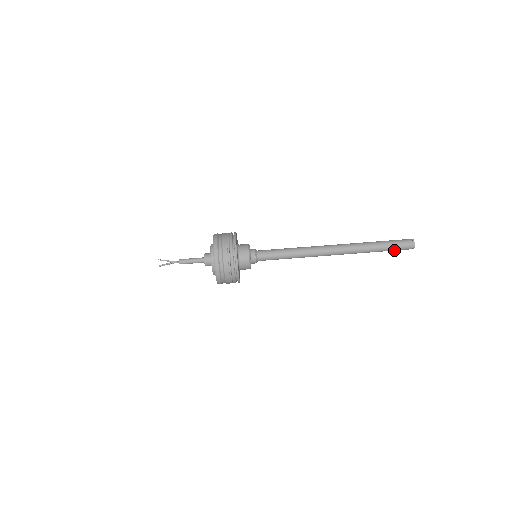
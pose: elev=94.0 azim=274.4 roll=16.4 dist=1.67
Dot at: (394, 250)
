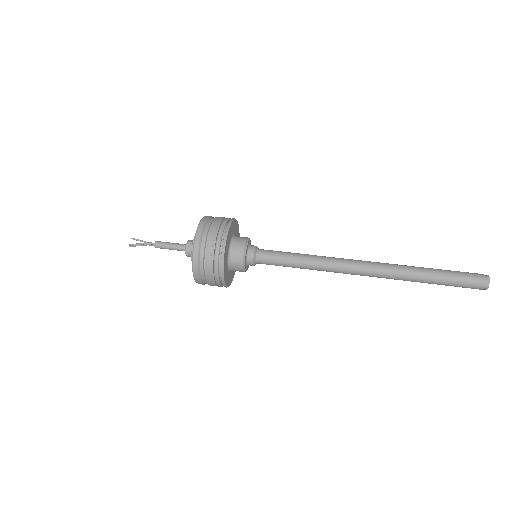
Dot at: (457, 284)
